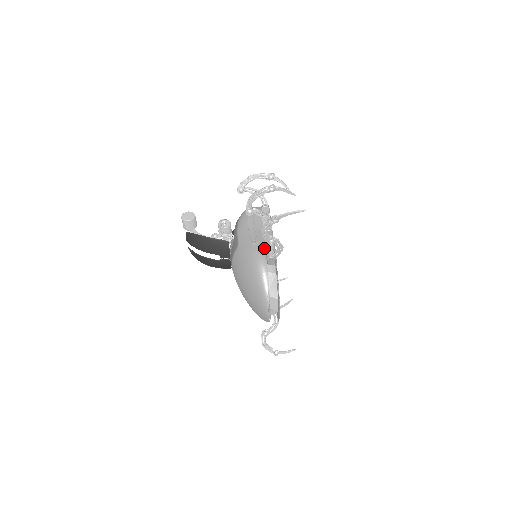
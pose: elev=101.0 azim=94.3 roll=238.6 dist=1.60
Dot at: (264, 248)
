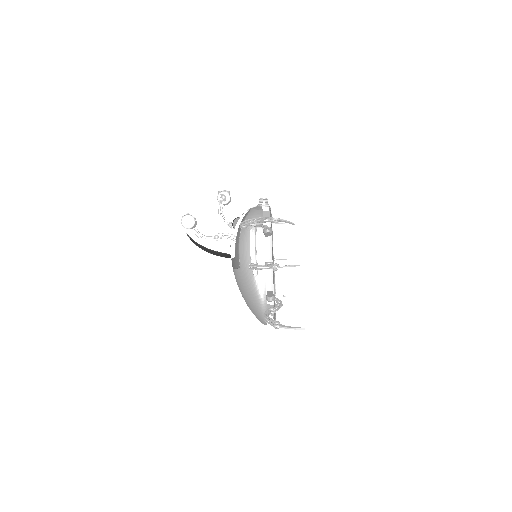
Dot at: (265, 283)
